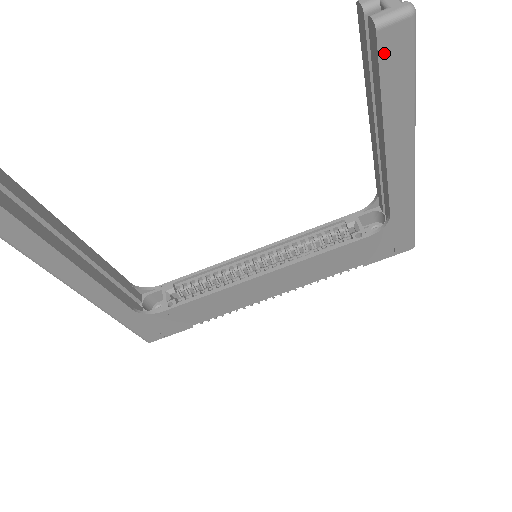
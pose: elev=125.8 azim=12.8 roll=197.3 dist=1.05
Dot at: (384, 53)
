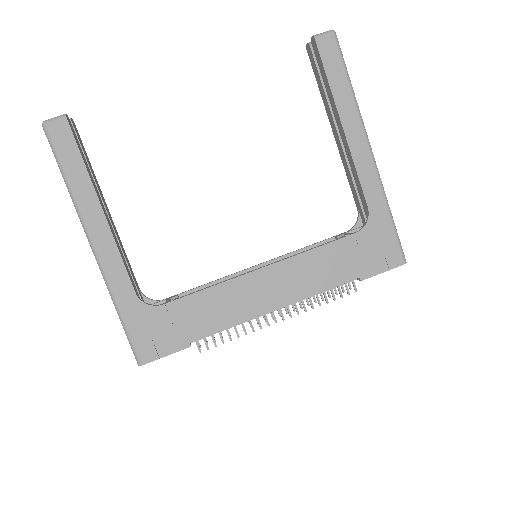
Dot at: (323, 53)
